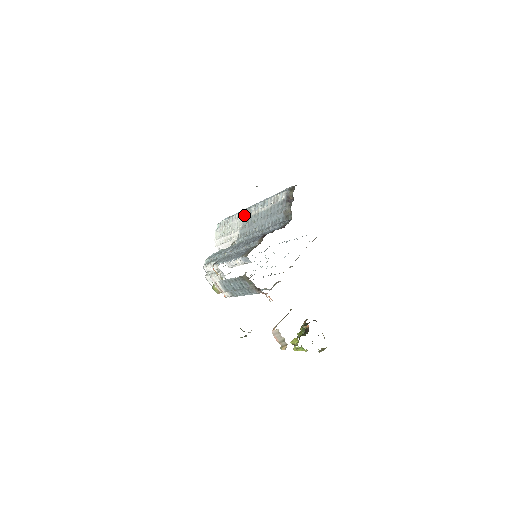
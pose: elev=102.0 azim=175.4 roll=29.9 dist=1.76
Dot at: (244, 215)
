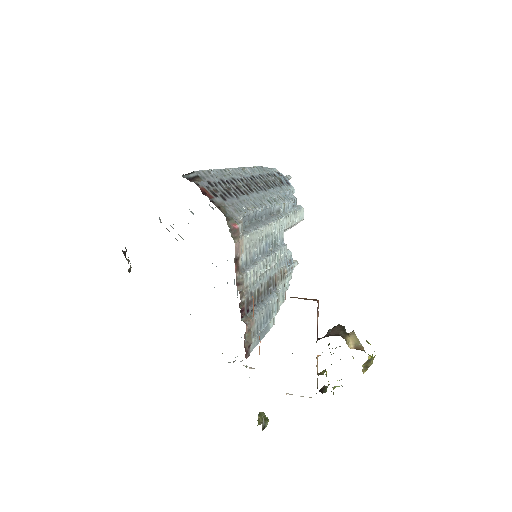
Dot at: occluded
